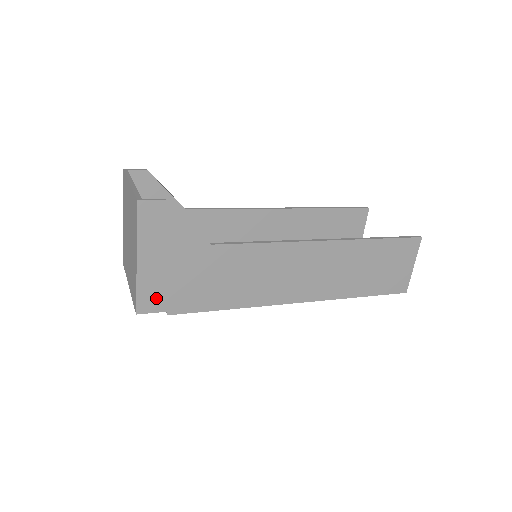
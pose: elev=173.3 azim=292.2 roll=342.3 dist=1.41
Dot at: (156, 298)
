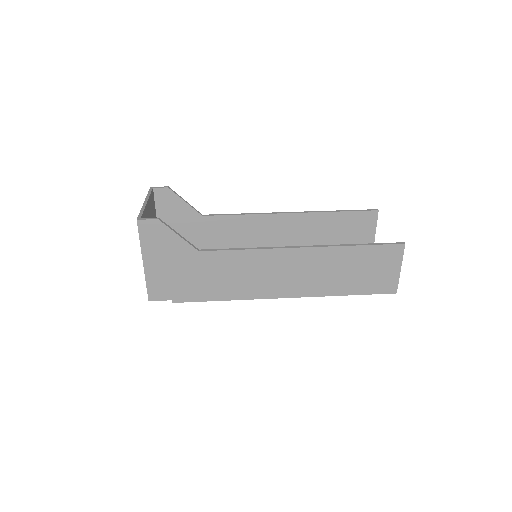
Dot at: (162, 290)
